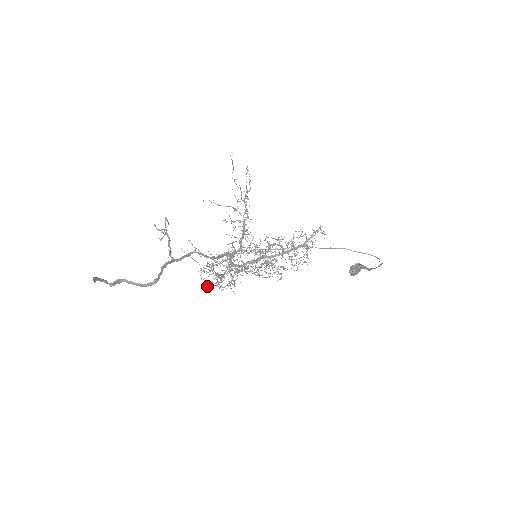
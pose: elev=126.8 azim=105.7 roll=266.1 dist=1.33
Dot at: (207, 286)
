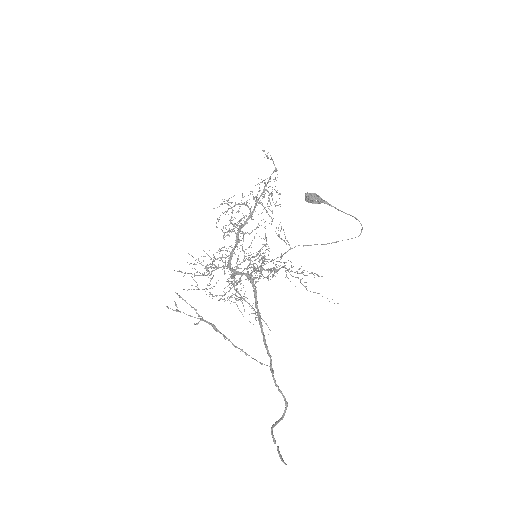
Dot at: occluded
